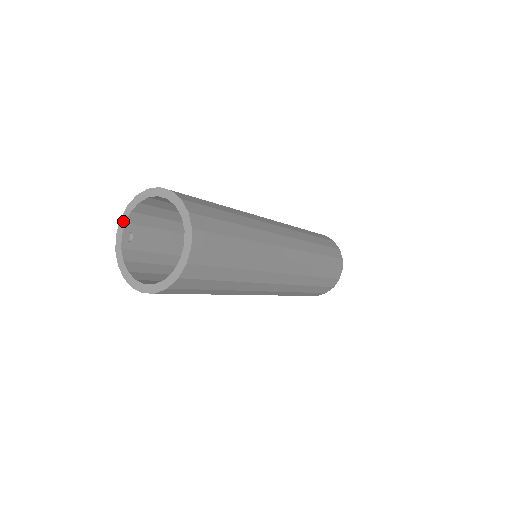
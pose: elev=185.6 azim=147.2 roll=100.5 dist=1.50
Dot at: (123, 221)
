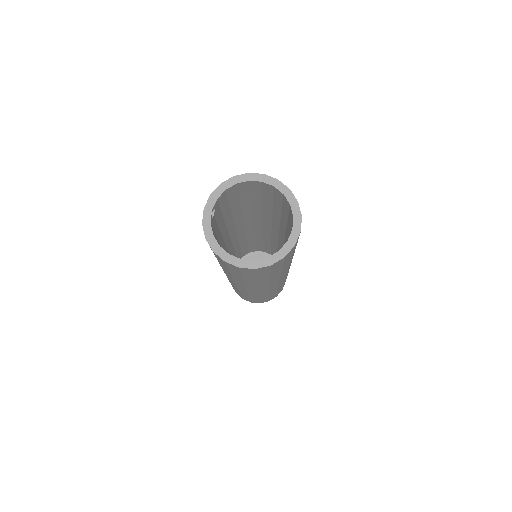
Dot at: (215, 197)
